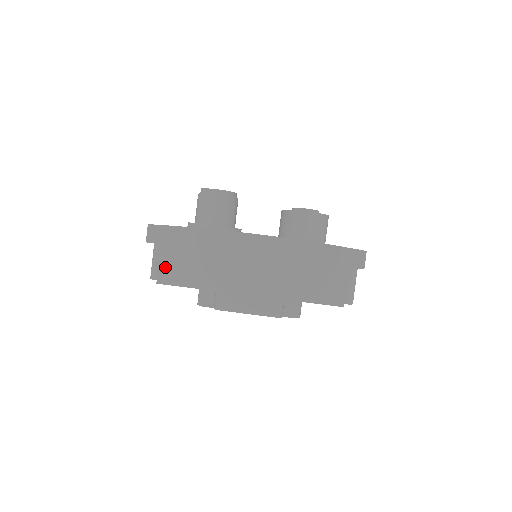
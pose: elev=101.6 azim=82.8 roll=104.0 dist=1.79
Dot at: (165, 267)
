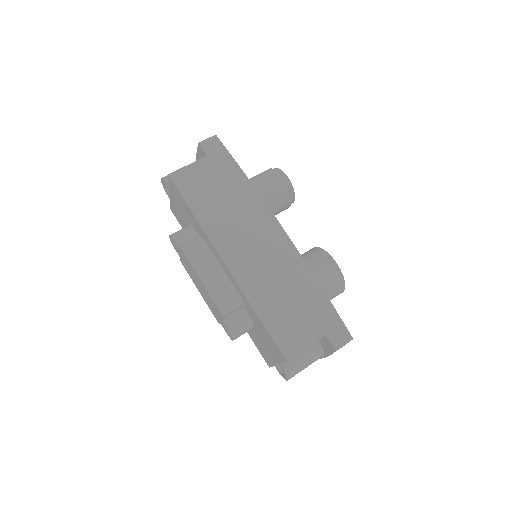
Dot at: (190, 172)
